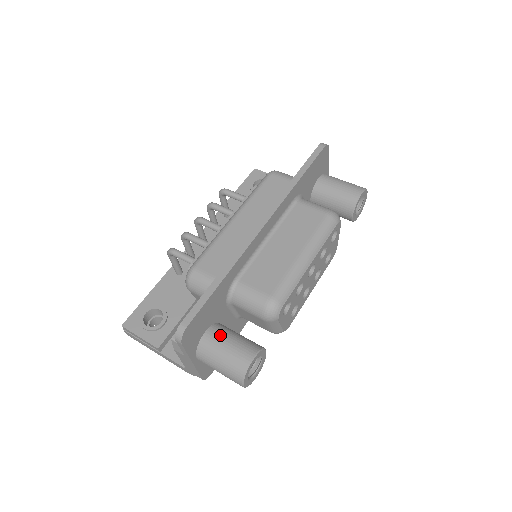
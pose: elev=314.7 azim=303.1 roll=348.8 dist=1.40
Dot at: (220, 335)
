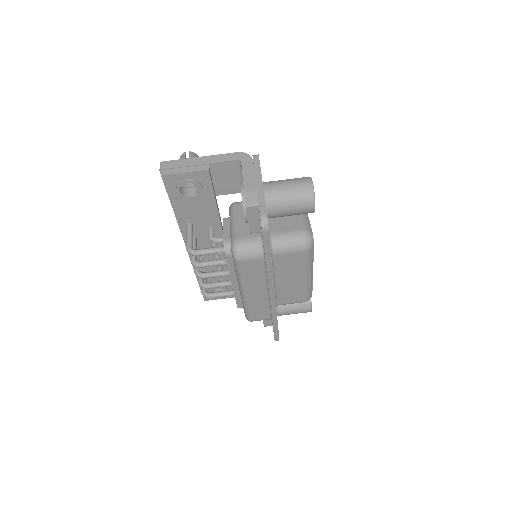
Dot at: (285, 312)
